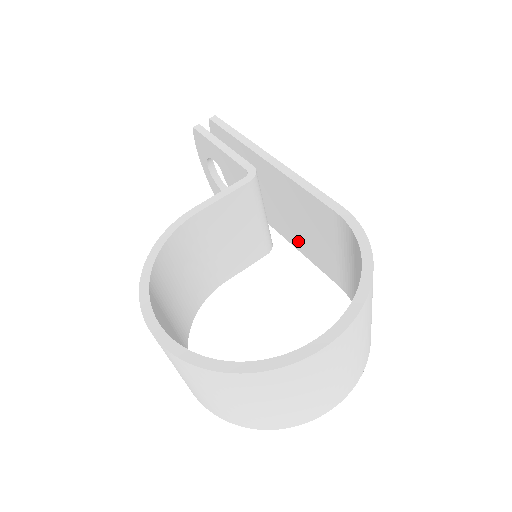
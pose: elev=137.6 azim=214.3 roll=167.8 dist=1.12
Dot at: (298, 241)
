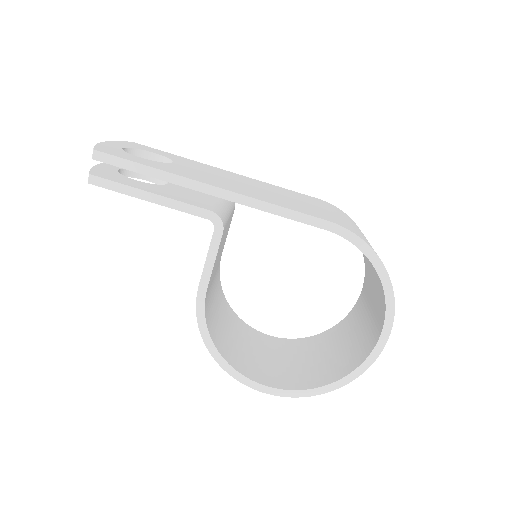
Dot at: occluded
